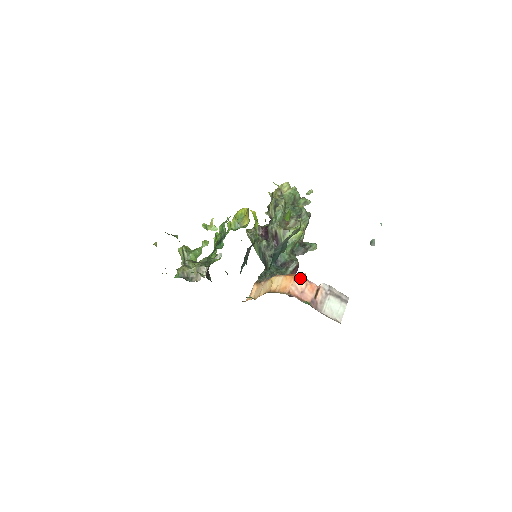
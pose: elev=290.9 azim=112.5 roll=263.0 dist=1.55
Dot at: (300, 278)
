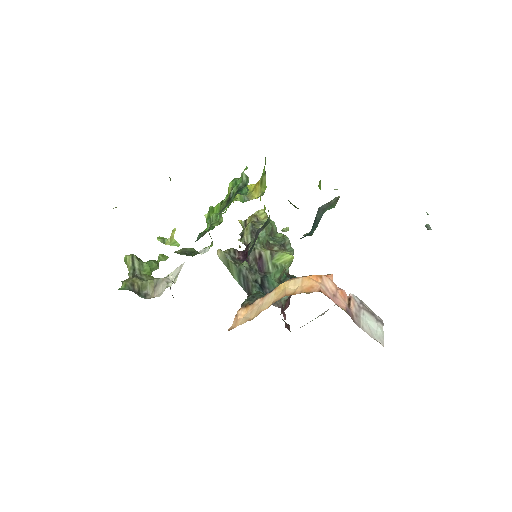
Dot at: (328, 278)
